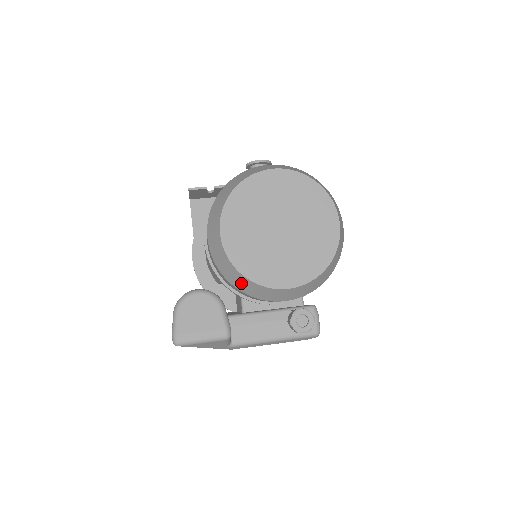
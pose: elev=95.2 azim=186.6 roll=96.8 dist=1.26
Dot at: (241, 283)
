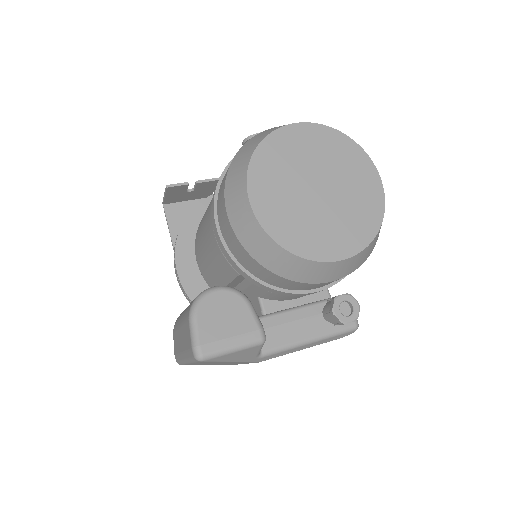
Dot at: (280, 262)
